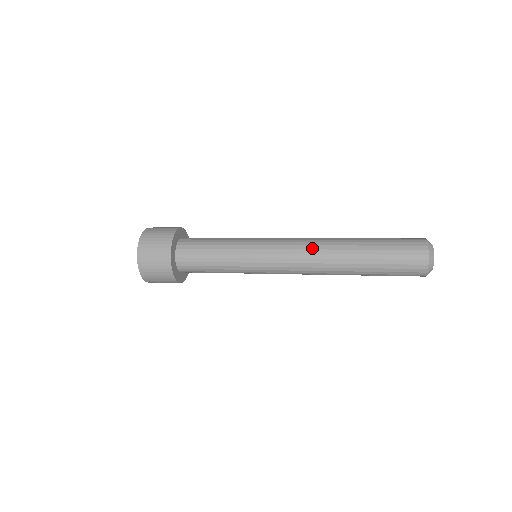
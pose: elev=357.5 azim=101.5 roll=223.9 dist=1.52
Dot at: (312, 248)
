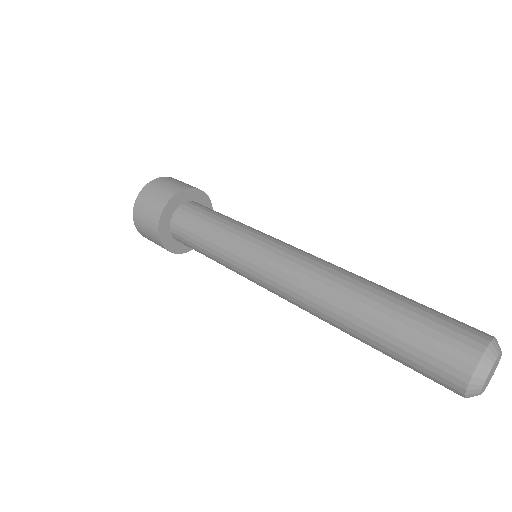
Dot at: (302, 301)
